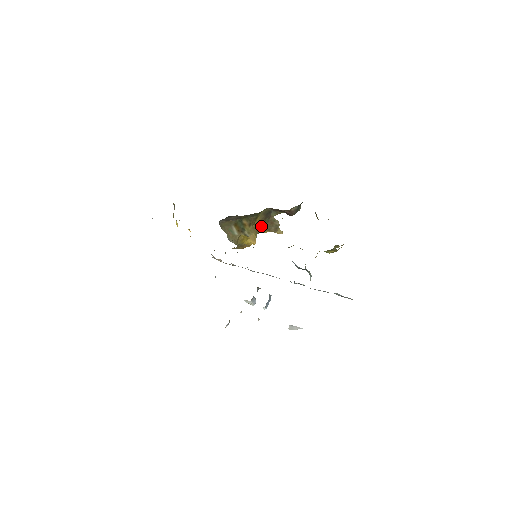
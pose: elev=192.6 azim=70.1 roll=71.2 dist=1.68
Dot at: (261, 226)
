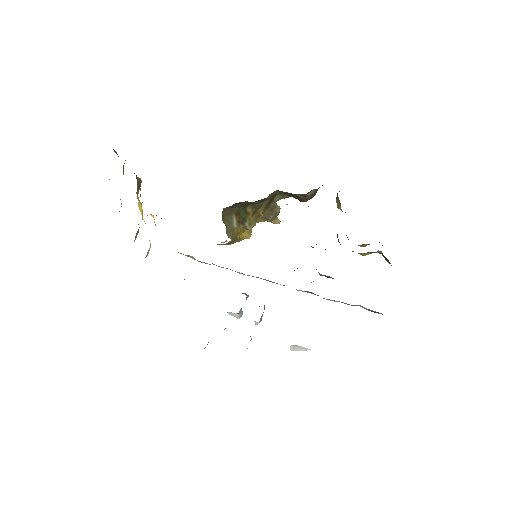
Dot at: occluded
